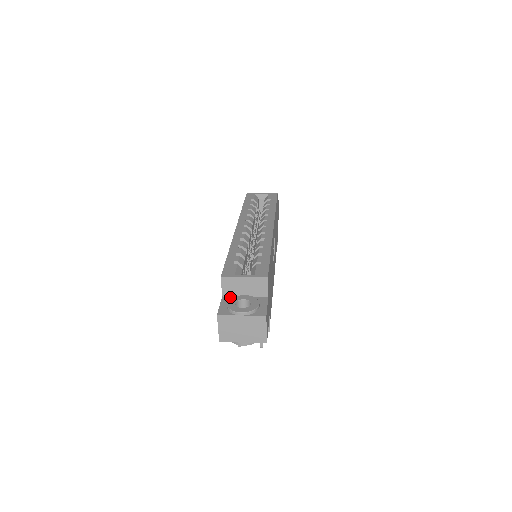
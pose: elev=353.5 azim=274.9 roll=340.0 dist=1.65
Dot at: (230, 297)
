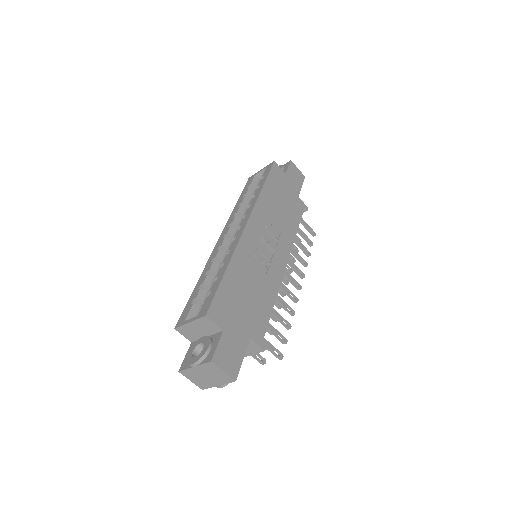
Dot at: occluded
